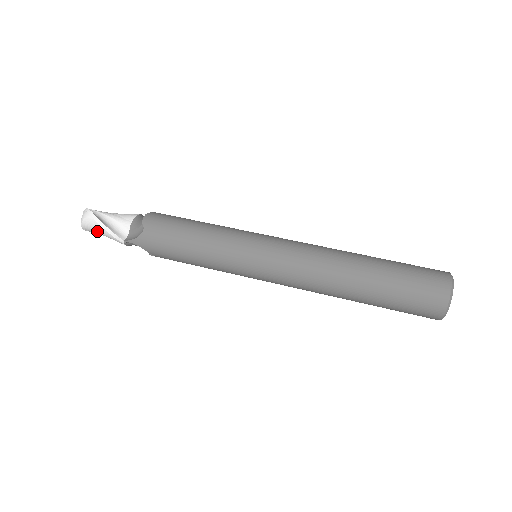
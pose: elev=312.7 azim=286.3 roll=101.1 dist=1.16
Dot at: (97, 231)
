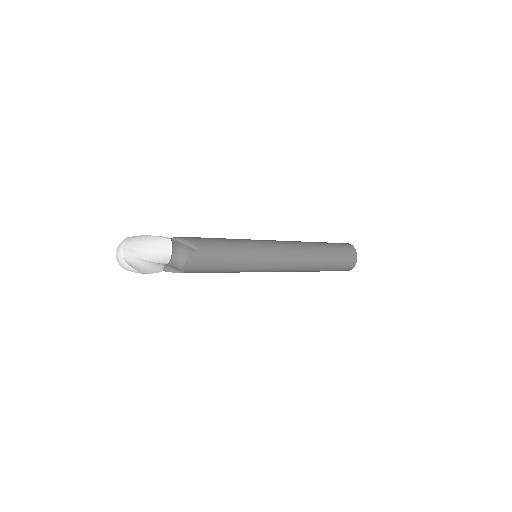
Dot at: (142, 241)
